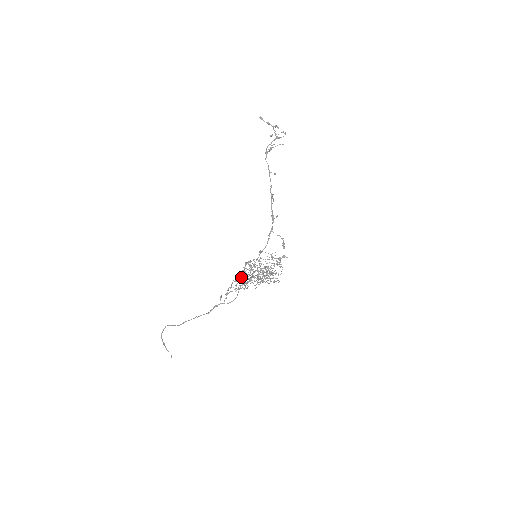
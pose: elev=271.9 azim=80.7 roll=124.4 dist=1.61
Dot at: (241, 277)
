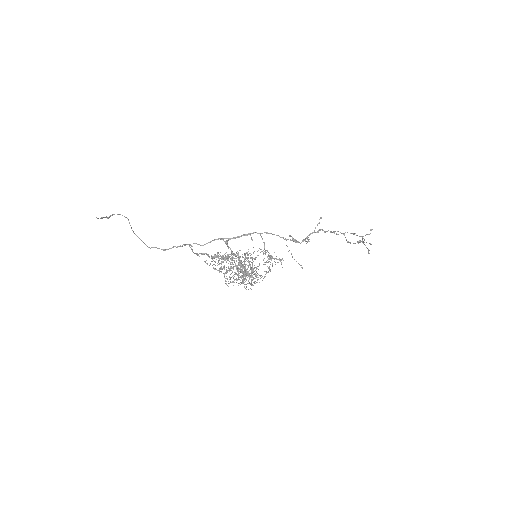
Dot at: (226, 242)
